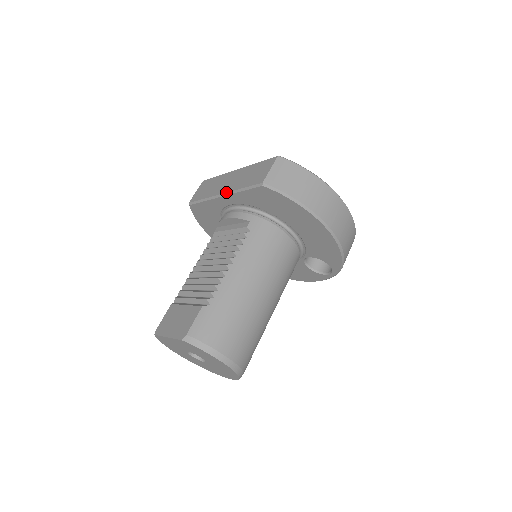
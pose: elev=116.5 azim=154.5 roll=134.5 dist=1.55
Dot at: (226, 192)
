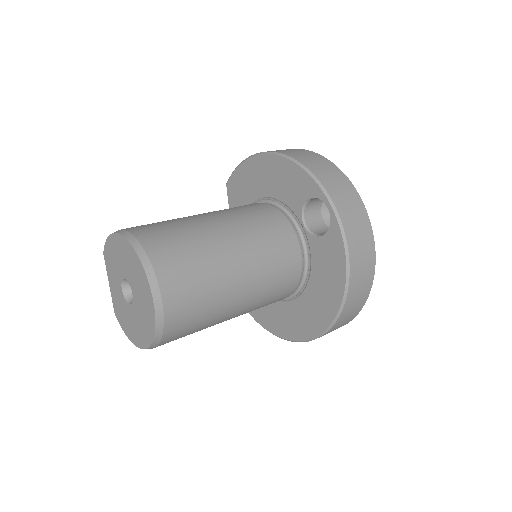
Dot at: occluded
